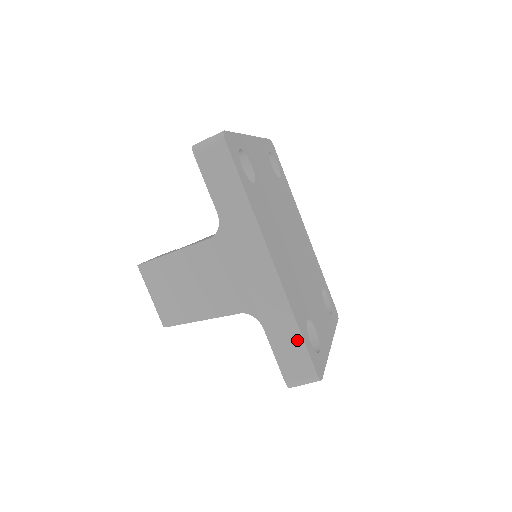
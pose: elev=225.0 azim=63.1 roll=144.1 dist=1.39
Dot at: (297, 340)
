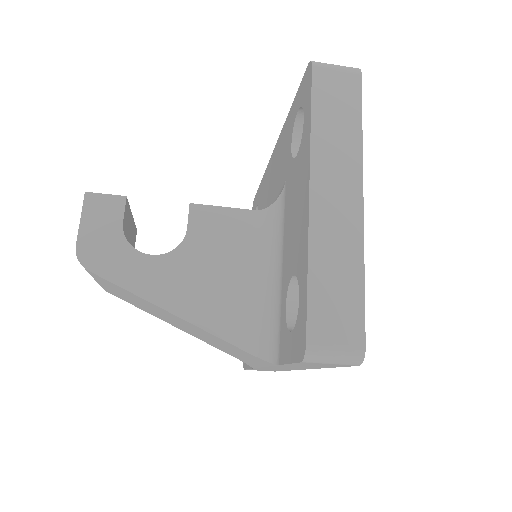
Dot at: occluded
